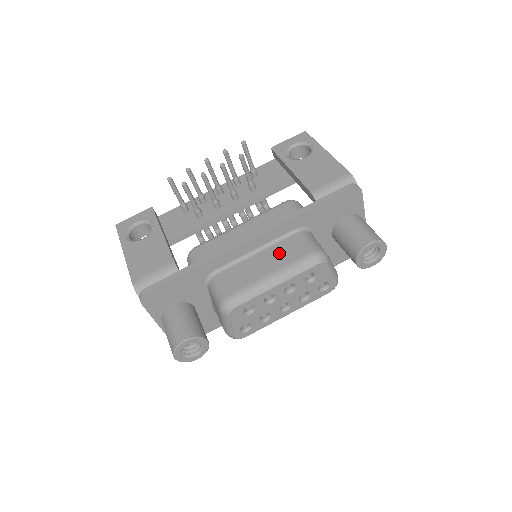
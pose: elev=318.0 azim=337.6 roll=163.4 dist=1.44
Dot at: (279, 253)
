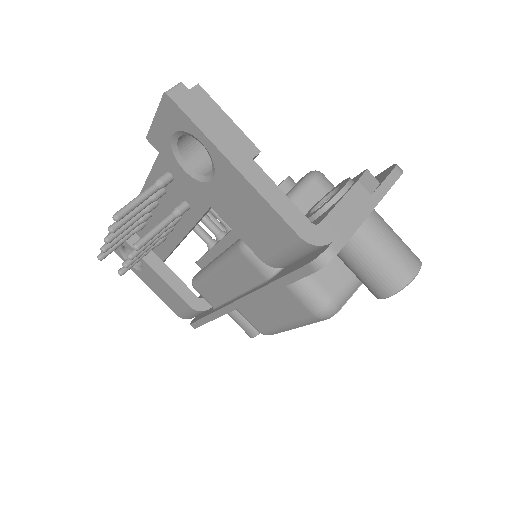
Dot at: (277, 304)
